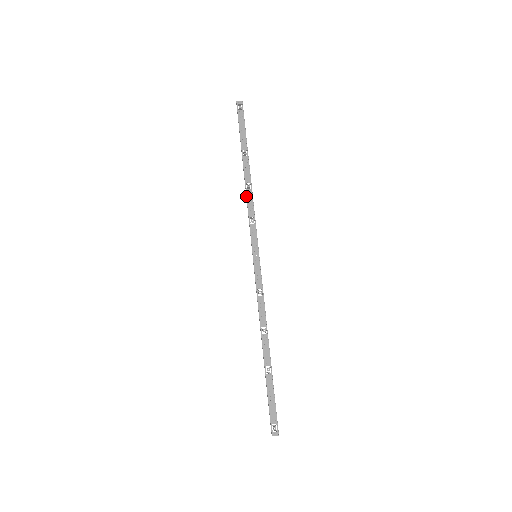
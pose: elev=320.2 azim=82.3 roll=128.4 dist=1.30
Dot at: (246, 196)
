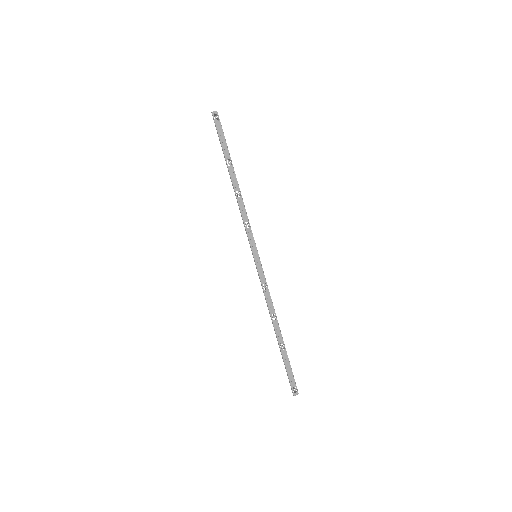
Dot at: (238, 204)
